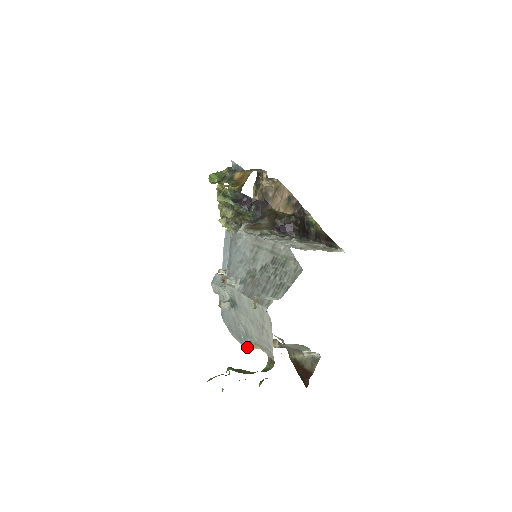
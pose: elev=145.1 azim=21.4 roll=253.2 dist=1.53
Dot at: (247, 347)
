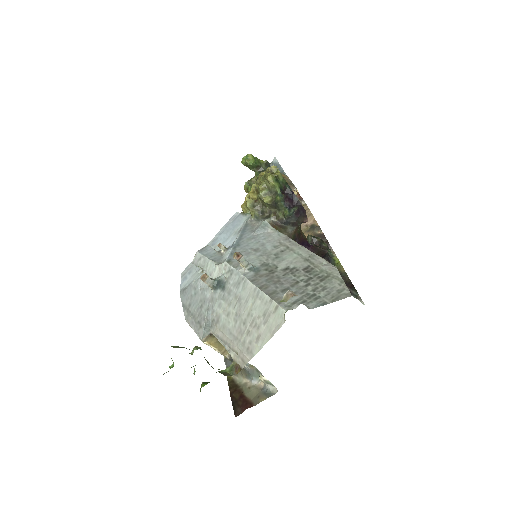
Dot at: (204, 338)
